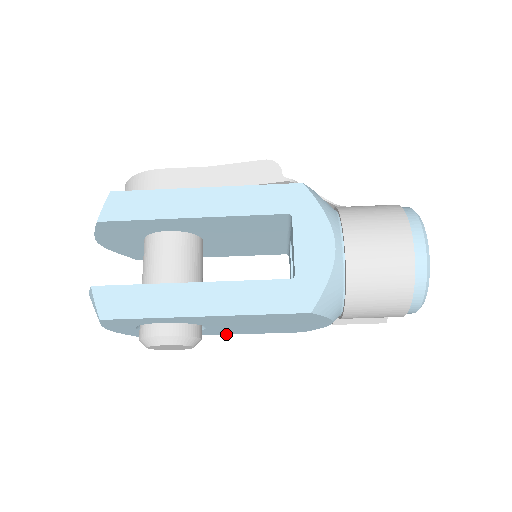
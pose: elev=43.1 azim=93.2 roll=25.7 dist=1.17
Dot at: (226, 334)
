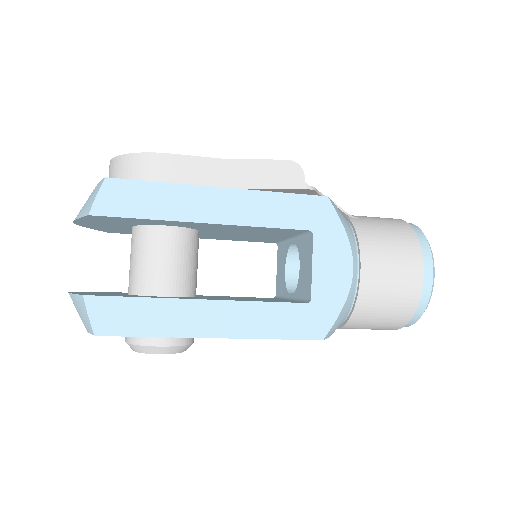
Dot at: occluded
